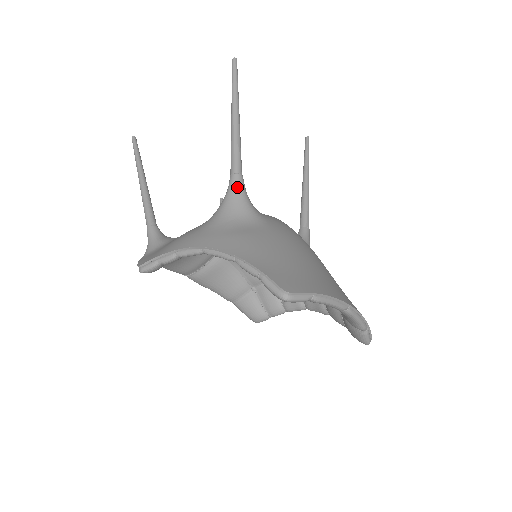
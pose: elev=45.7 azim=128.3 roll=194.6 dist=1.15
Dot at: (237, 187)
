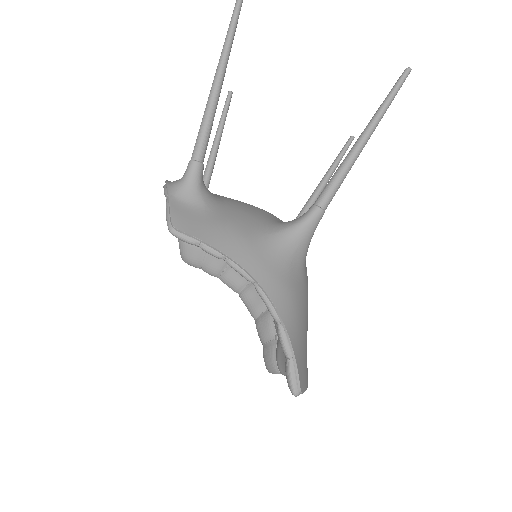
Dot at: (314, 226)
